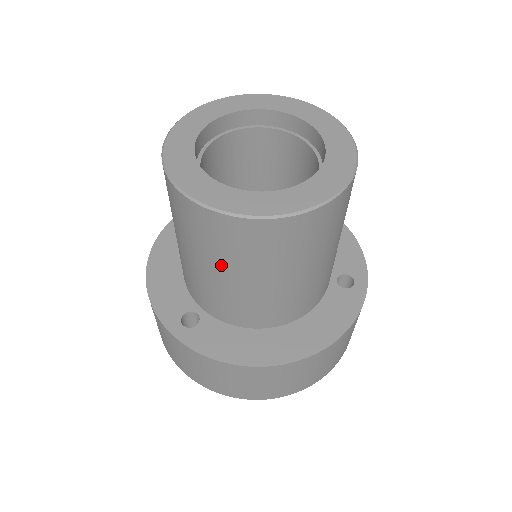
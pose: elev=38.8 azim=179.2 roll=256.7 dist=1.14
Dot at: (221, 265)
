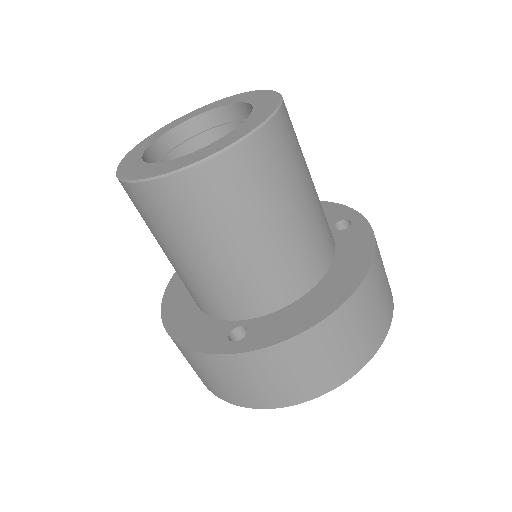
Dot at: (229, 233)
